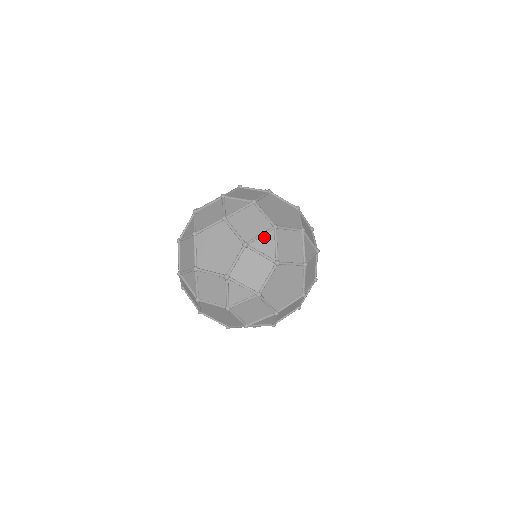
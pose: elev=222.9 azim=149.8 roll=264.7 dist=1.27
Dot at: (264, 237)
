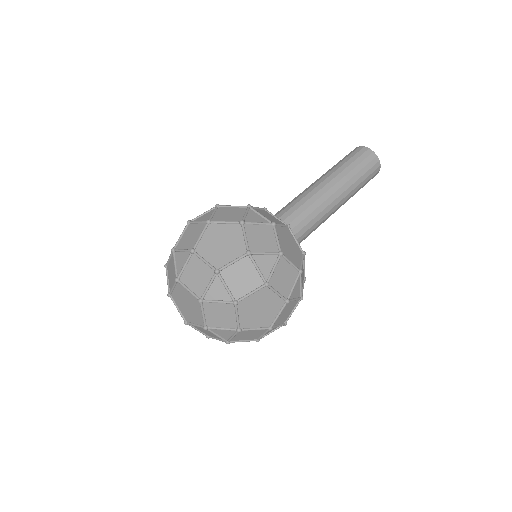
Dot at: (225, 330)
